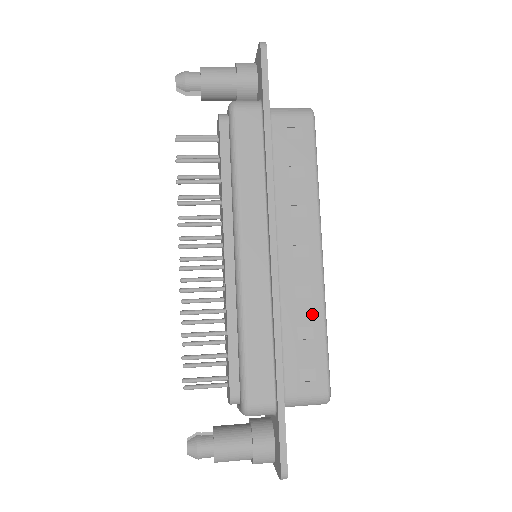
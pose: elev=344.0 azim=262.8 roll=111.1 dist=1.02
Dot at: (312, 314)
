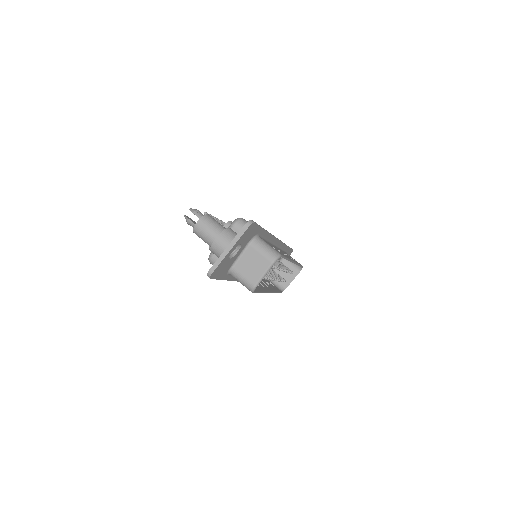
Dot at: occluded
